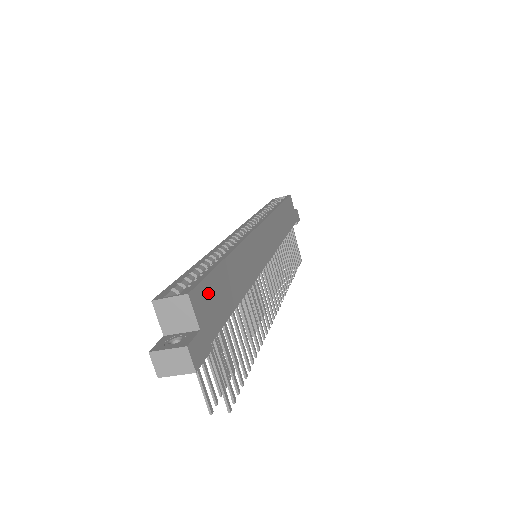
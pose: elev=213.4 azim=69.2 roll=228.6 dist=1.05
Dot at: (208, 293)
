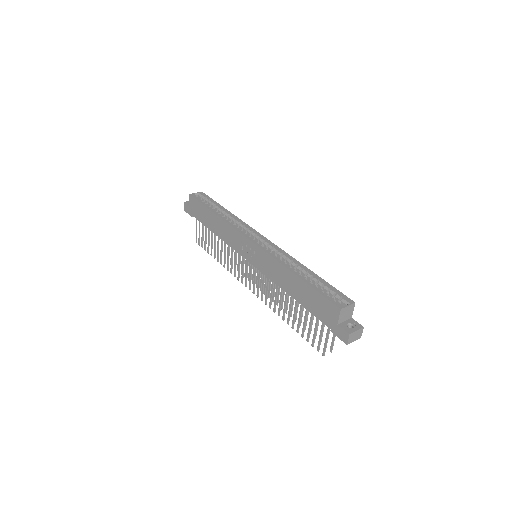
Dot at: occluded
